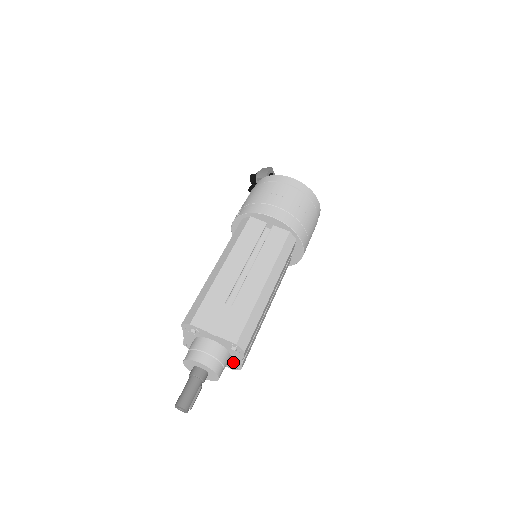
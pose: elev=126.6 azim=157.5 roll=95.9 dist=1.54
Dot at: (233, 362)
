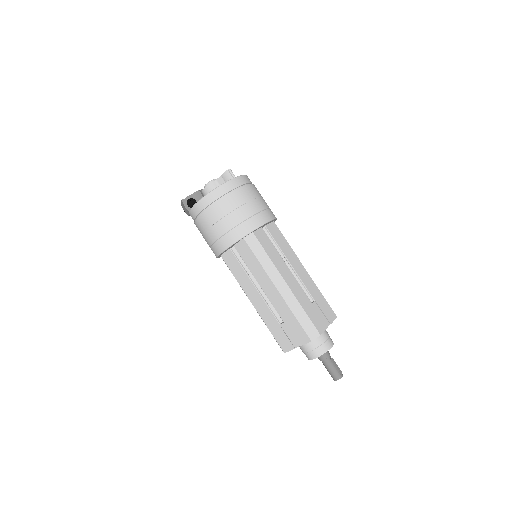
Dot at: occluded
